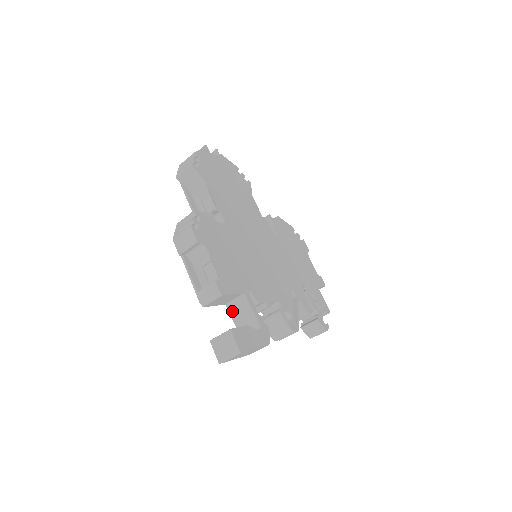
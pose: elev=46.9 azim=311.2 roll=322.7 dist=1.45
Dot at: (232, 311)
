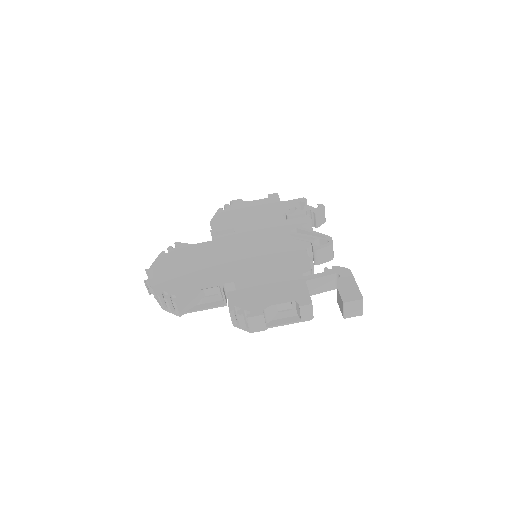
Dot at: (314, 293)
